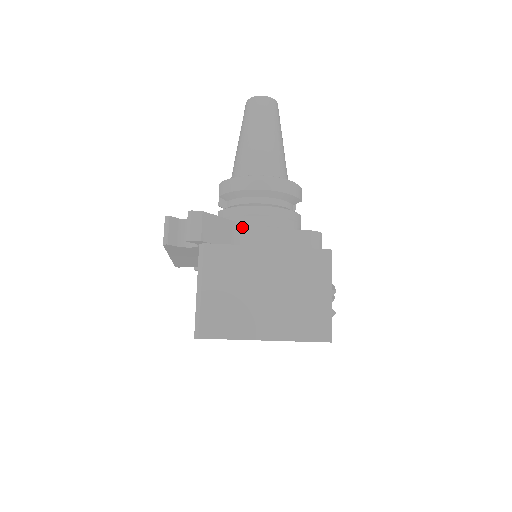
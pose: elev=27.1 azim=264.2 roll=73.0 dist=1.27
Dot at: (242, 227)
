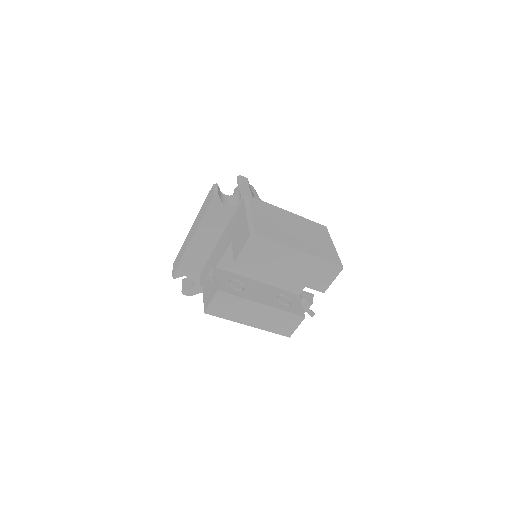
Dot at: occluded
